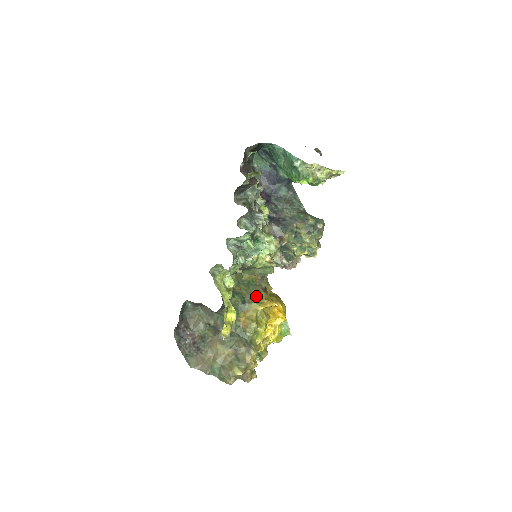
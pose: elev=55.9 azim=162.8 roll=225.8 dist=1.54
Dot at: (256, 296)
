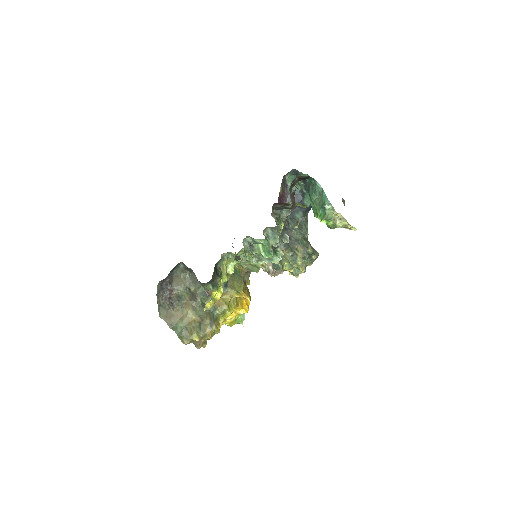
Dot at: (237, 285)
